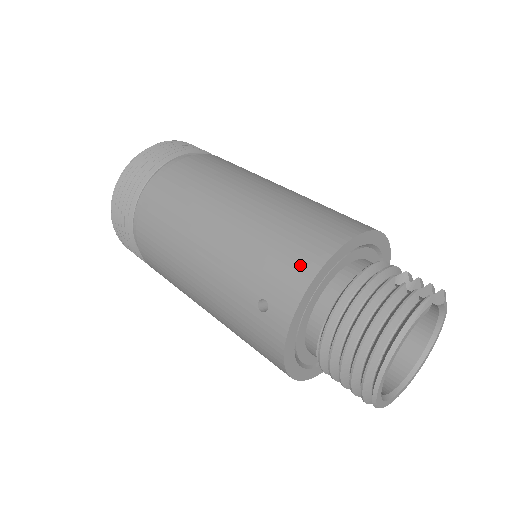
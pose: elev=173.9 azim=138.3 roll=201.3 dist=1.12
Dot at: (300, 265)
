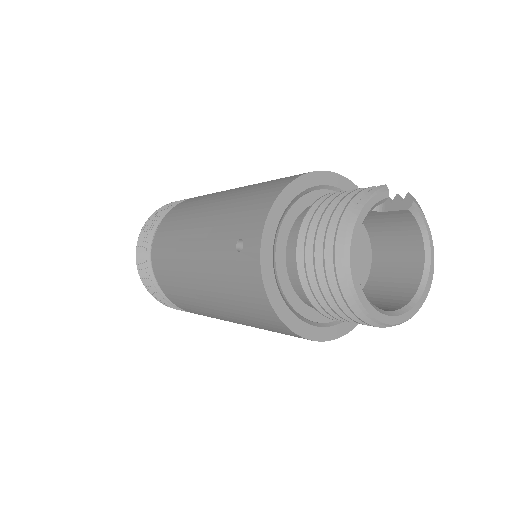
Dot at: (265, 198)
